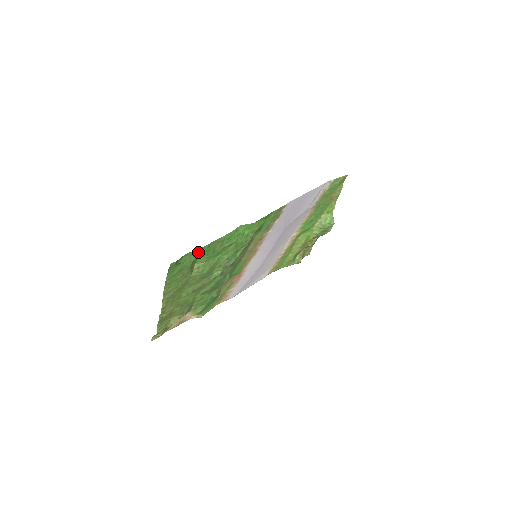
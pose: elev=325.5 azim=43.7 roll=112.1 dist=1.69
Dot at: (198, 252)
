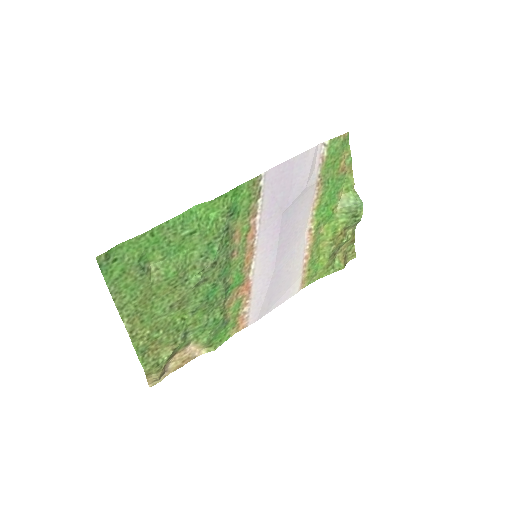
Dot at: (139, 243)
